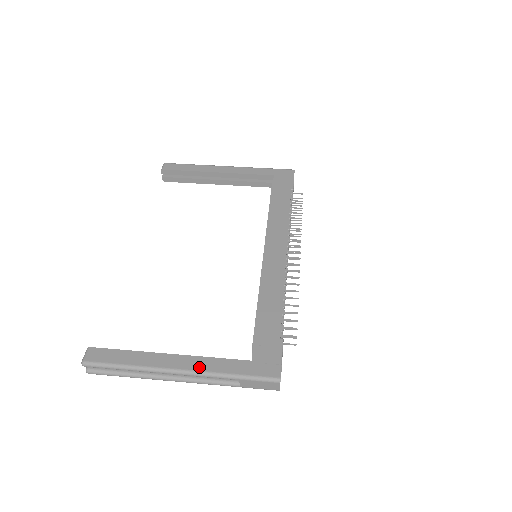
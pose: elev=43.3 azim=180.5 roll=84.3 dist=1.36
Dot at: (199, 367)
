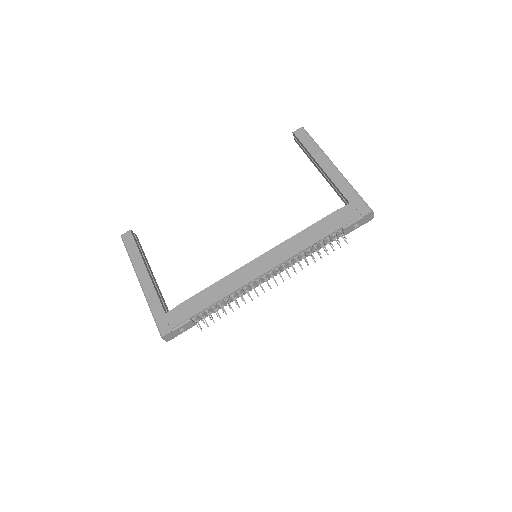
Dot at: (147, 290)
